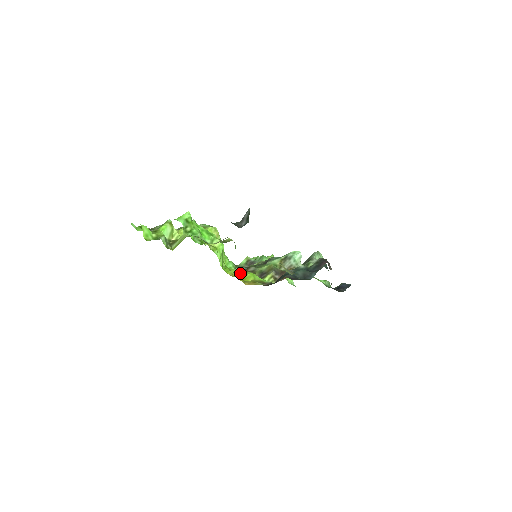
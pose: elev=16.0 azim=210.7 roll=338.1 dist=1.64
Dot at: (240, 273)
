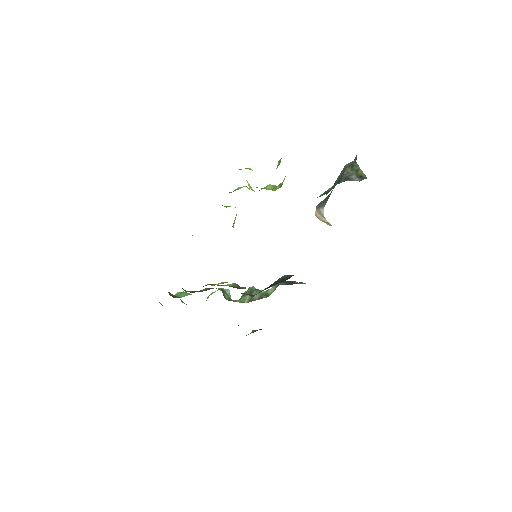
Dot at: occluded
